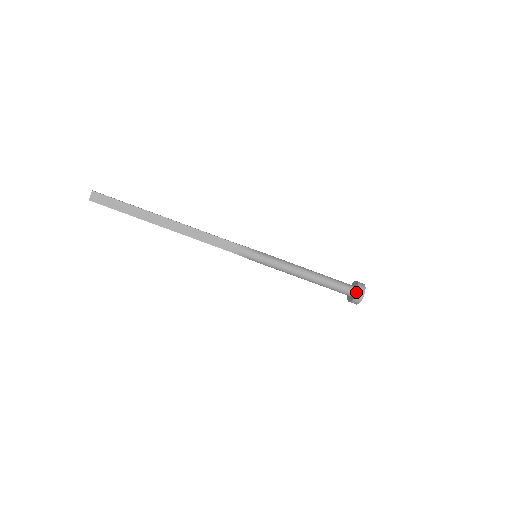
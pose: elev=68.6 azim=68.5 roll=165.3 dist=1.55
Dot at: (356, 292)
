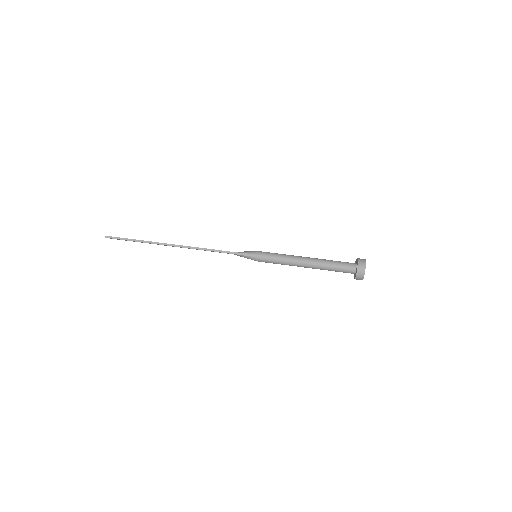
Dot at: occluded
